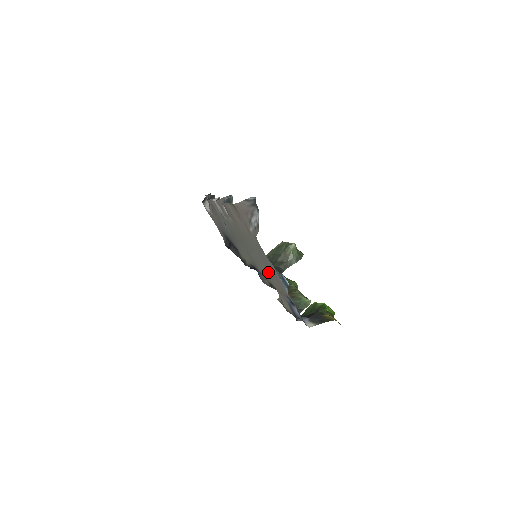
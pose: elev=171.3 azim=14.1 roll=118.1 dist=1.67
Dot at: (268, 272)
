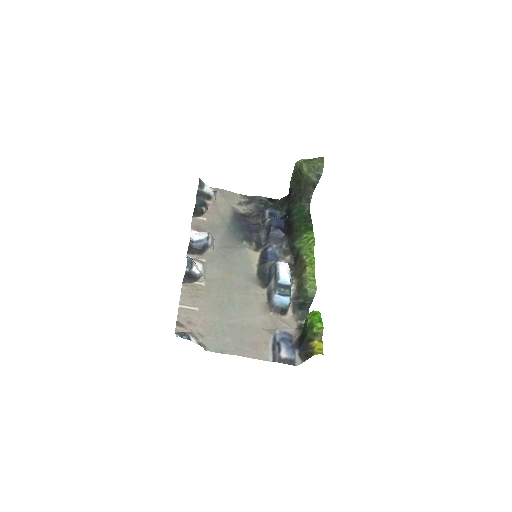
Dot at: (249, 324)
